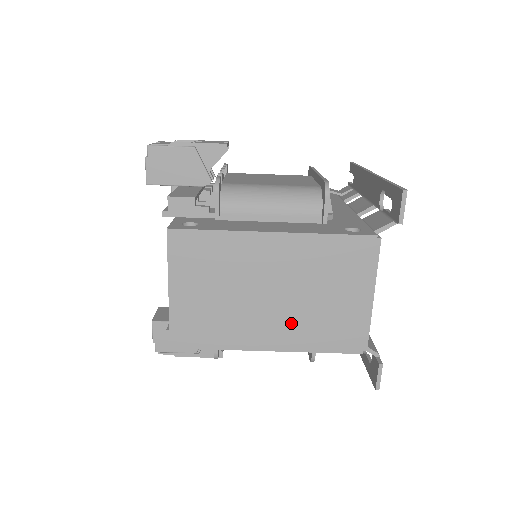
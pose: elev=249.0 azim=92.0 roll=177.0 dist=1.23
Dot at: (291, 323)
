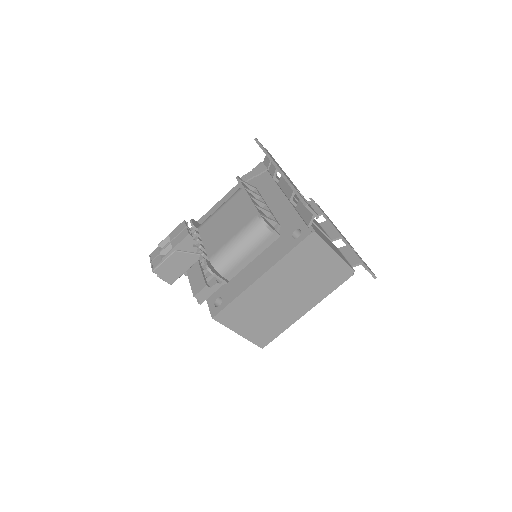
Dot at: (307, 295)
